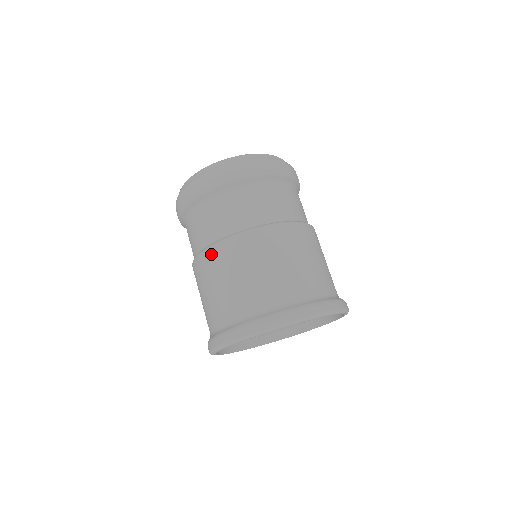
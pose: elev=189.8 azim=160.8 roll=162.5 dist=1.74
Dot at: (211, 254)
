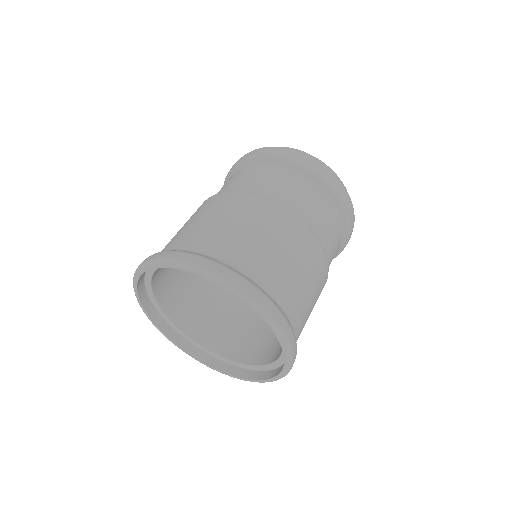
Dot at: (247, 197)
